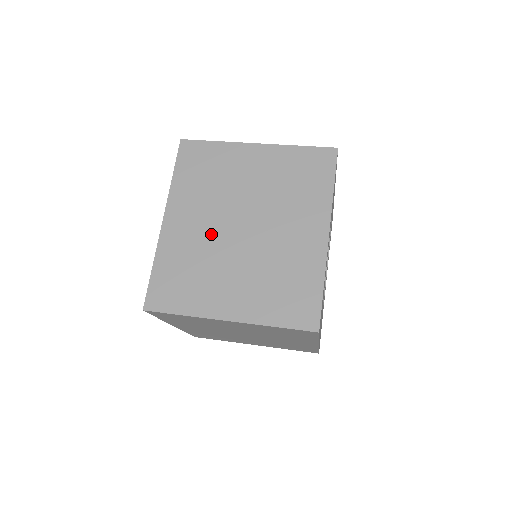
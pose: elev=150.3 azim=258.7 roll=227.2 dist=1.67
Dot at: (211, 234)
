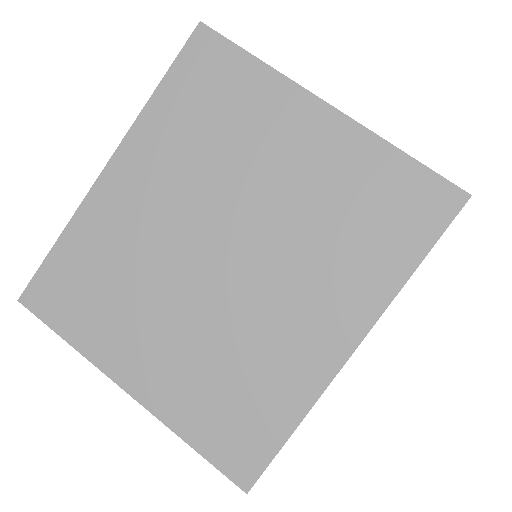
Dot at: (167, 236)
